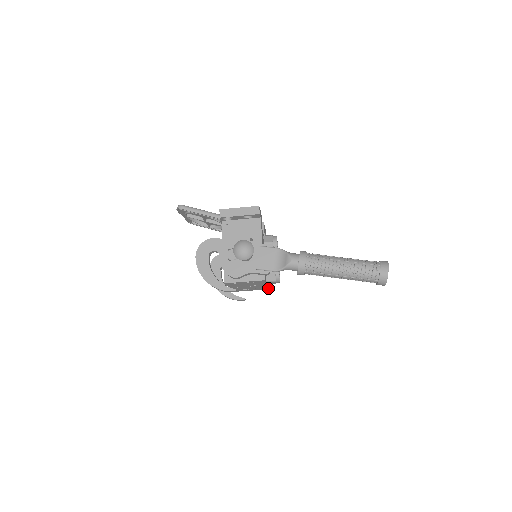
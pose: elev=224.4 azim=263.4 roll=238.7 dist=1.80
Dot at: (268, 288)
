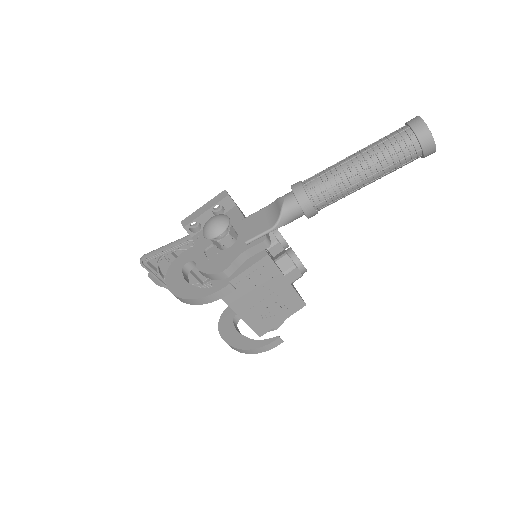
Dot at: (302, 300)
